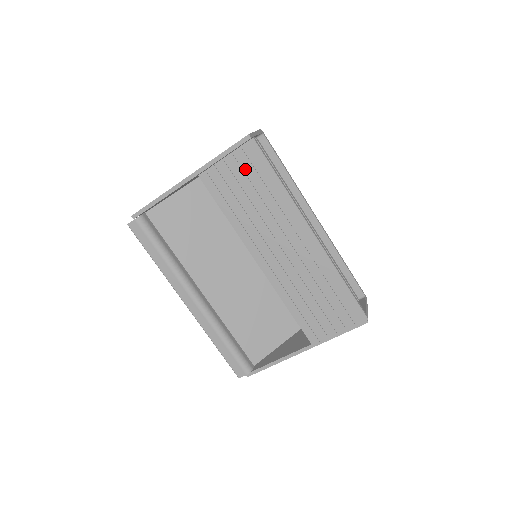
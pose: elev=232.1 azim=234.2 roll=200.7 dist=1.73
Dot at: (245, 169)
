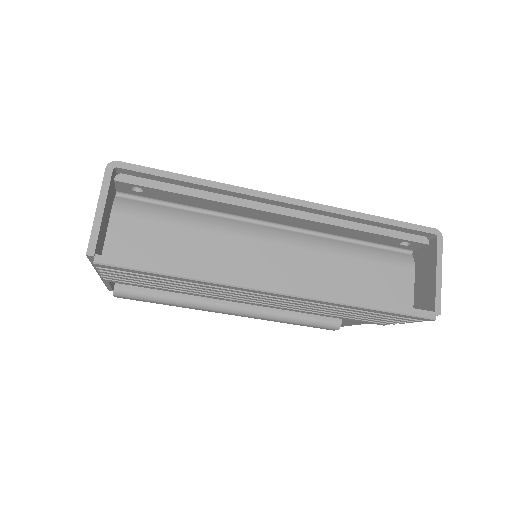
Dot at: (132, 275)
